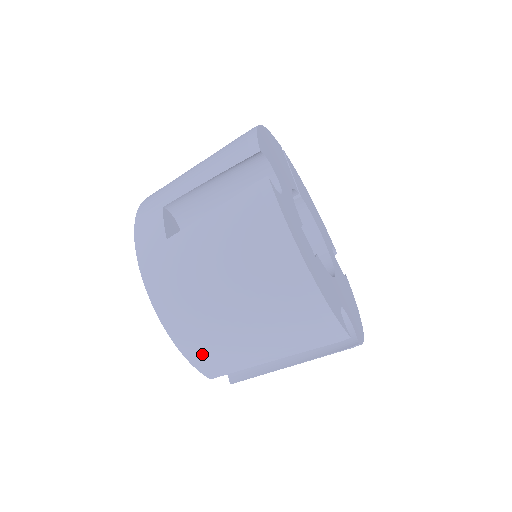
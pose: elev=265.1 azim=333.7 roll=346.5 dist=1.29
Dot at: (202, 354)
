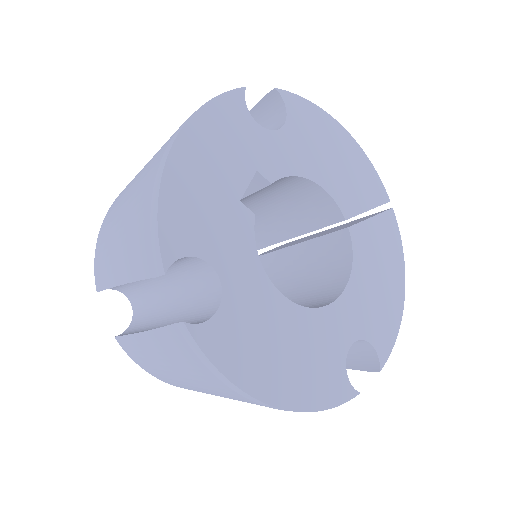
Dot at: (101, 242)
